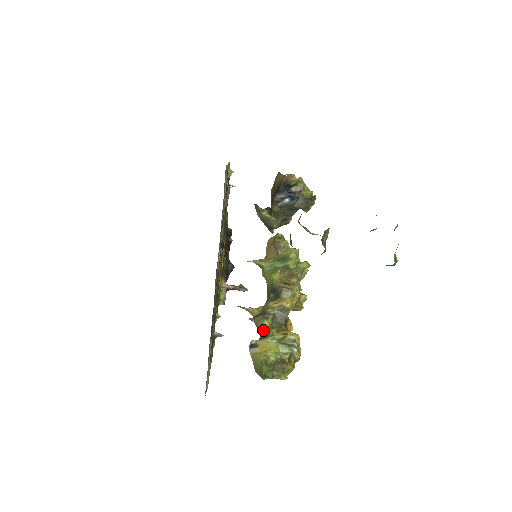
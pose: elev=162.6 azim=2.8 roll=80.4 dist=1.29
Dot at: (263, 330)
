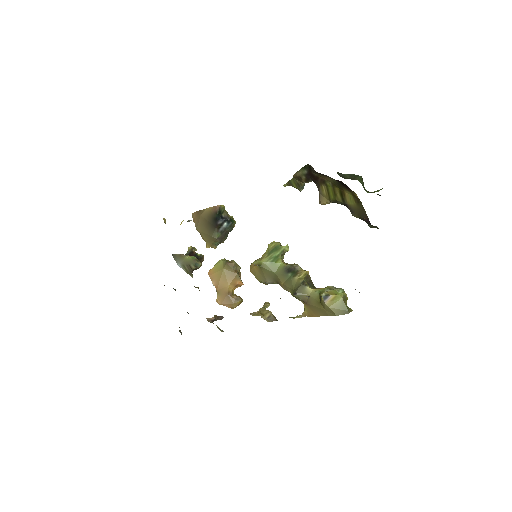
Dot at: (312, 292)
